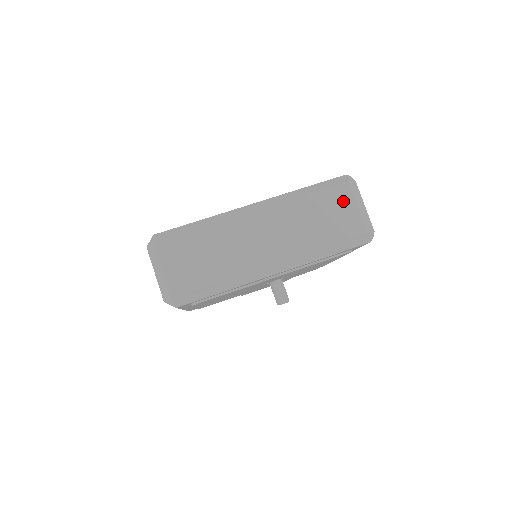
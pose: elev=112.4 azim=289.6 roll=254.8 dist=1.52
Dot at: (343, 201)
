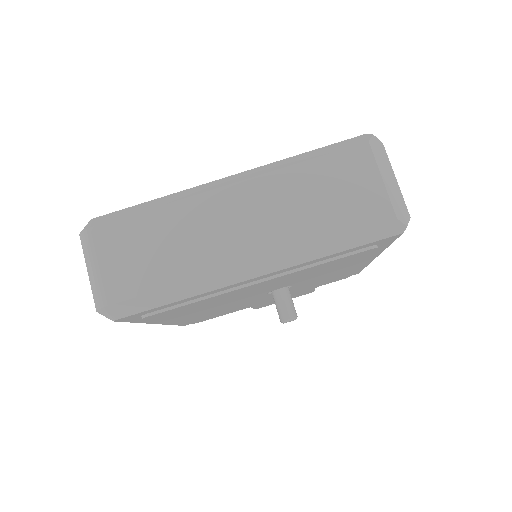
Dot at: (360, 170)
